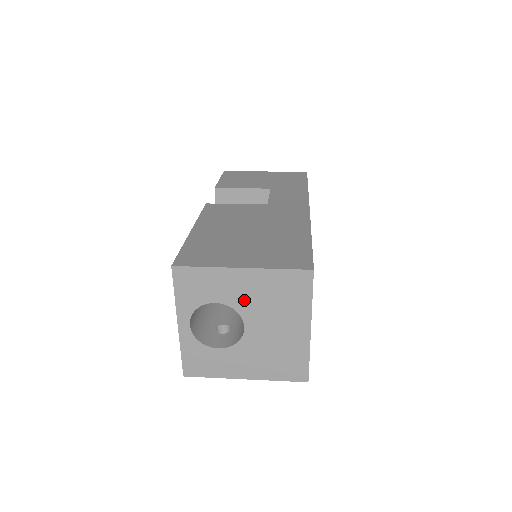
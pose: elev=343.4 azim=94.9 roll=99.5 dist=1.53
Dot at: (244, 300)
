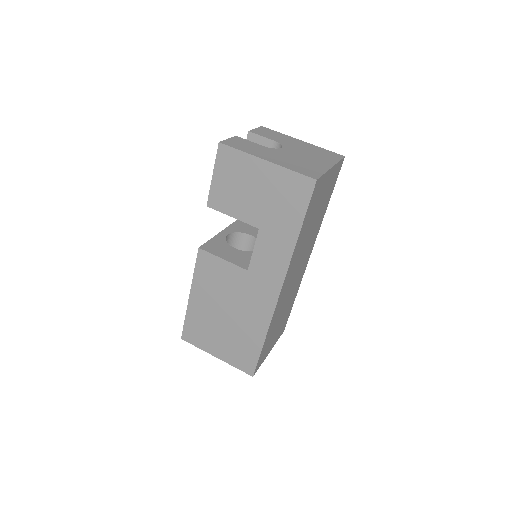
Dot at: occluded
